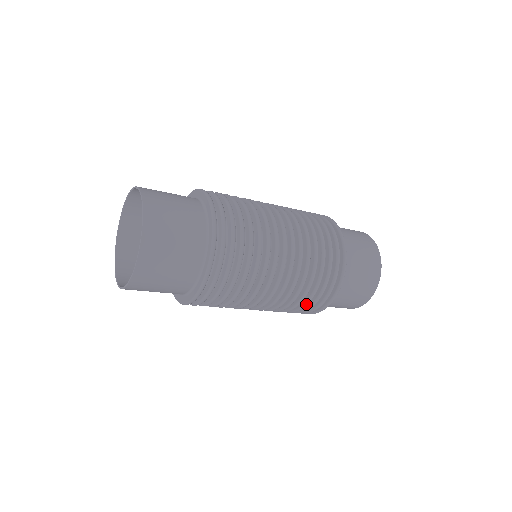
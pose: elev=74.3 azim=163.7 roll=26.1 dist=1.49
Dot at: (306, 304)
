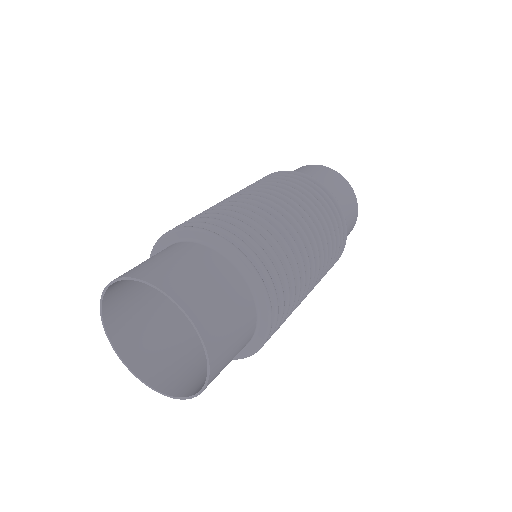
Dot at: (335, 242)
